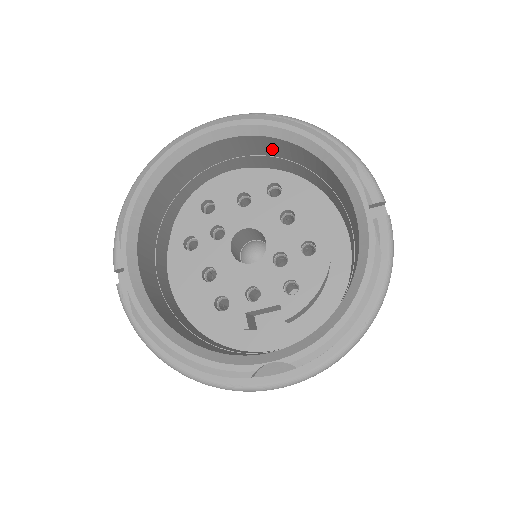
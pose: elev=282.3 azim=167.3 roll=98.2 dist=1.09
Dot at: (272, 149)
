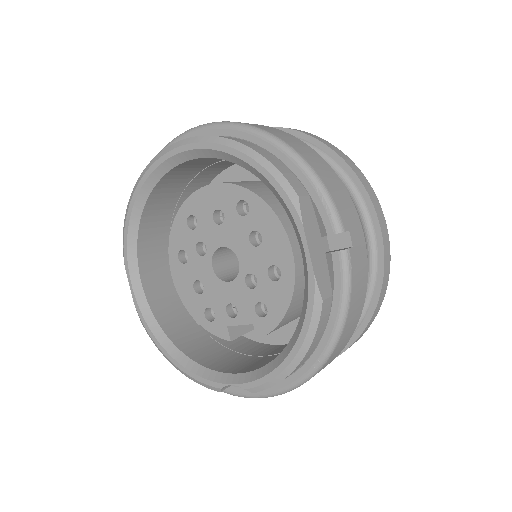
Dot at: occluded
